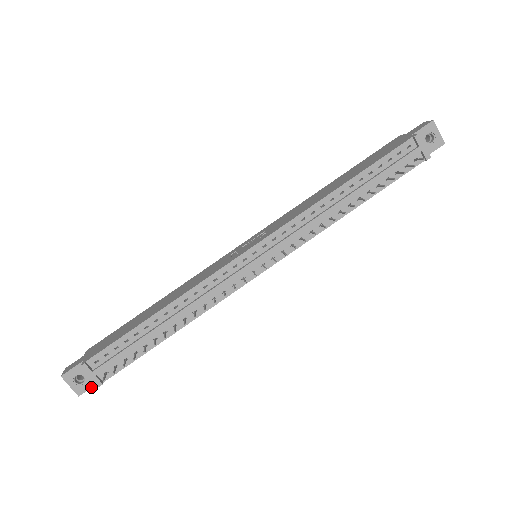
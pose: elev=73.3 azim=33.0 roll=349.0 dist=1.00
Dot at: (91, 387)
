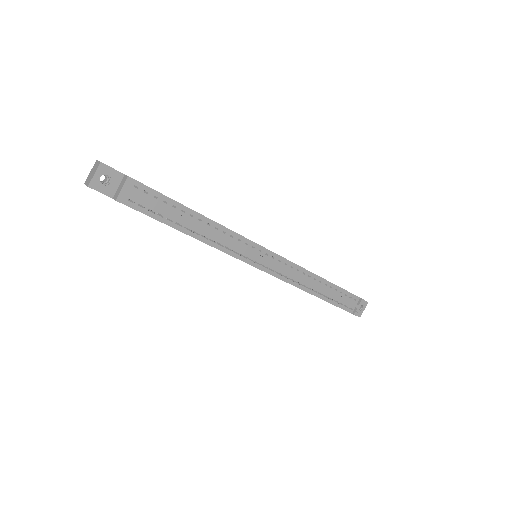
Dot at: (103, 193)
